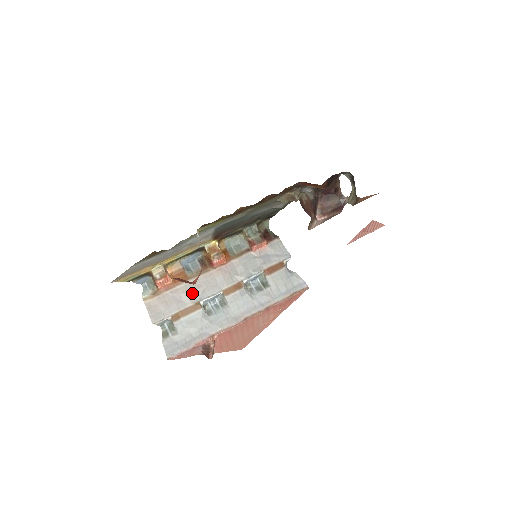
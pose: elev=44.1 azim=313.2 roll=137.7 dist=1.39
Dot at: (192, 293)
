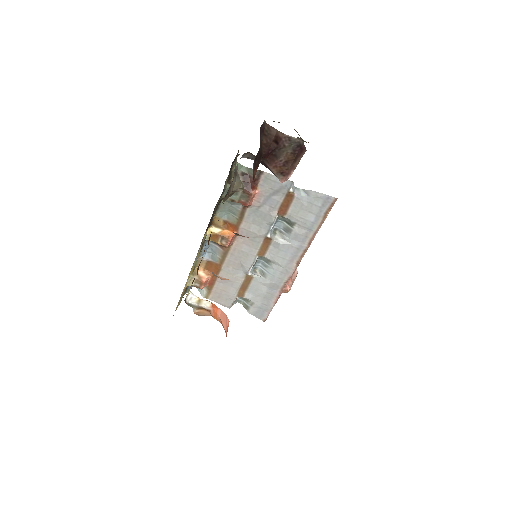
Dot at: (235, 273)
